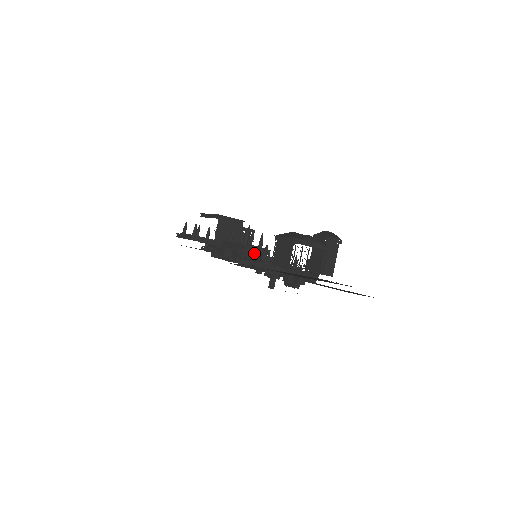
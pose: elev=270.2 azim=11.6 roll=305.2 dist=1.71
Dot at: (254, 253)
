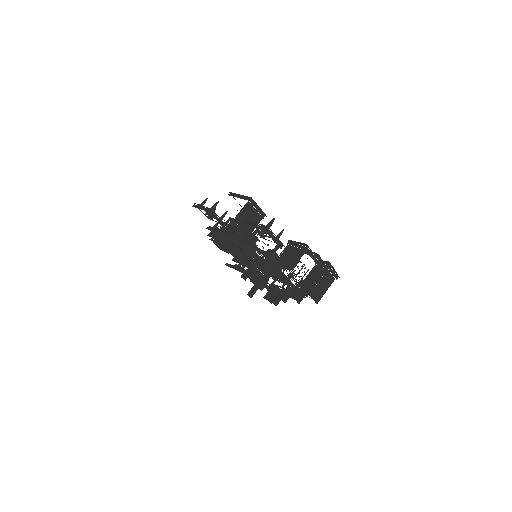
Dot at: occluded
